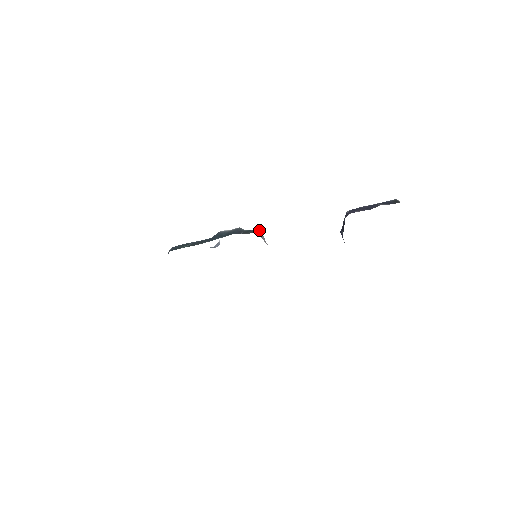
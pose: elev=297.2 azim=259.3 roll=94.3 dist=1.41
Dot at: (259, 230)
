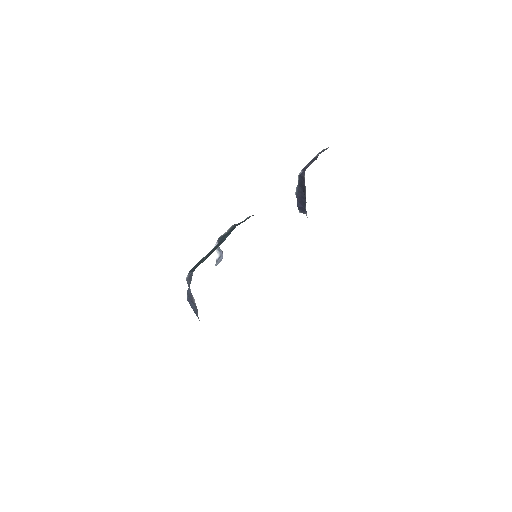
Dot at: occluded
